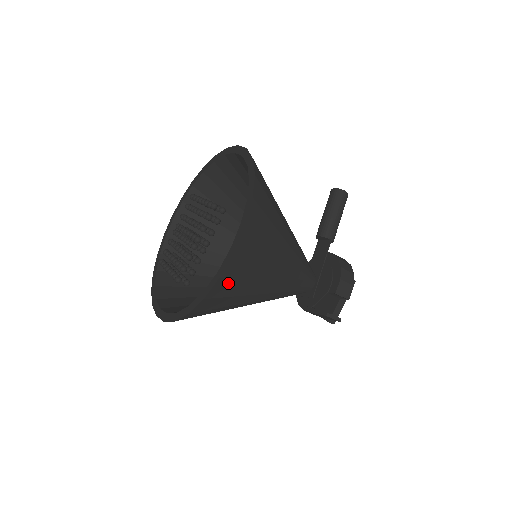
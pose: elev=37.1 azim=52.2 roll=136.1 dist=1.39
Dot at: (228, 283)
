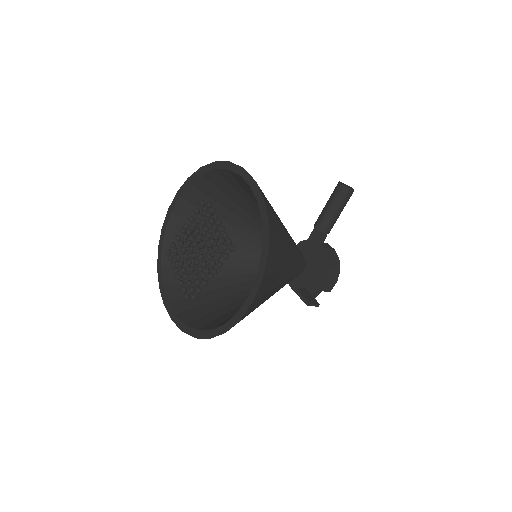
Dot at: occluded
